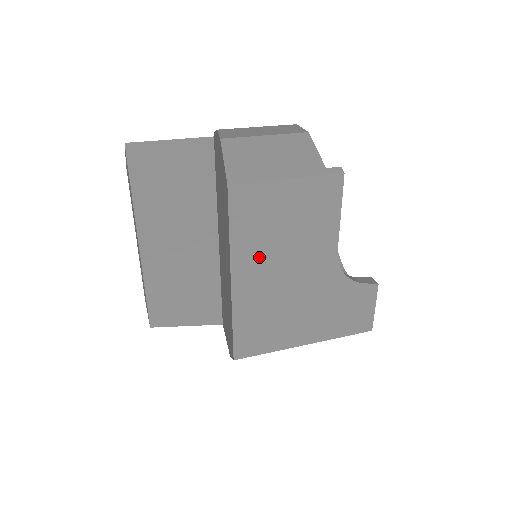
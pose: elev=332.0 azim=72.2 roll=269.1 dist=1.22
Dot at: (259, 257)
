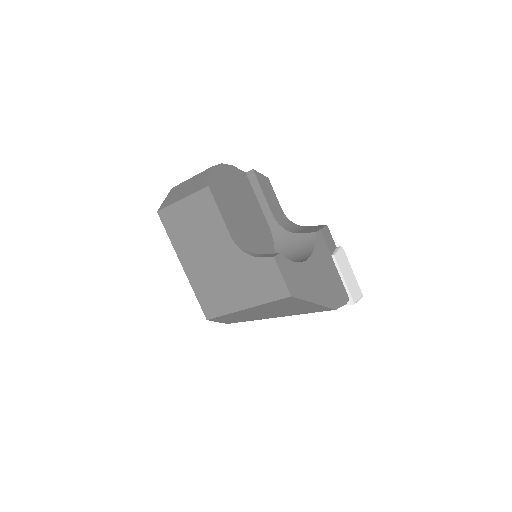
Dot at: (189, 249)
